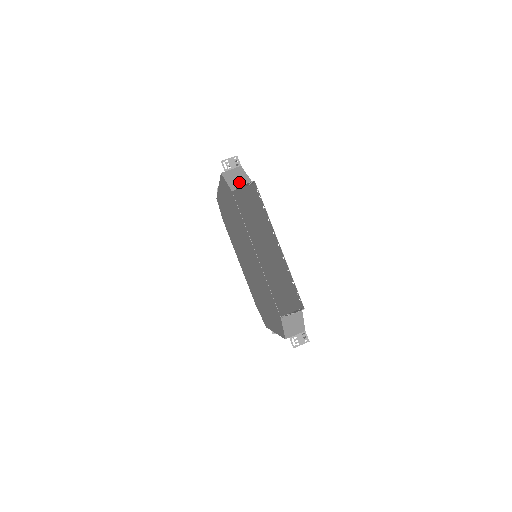
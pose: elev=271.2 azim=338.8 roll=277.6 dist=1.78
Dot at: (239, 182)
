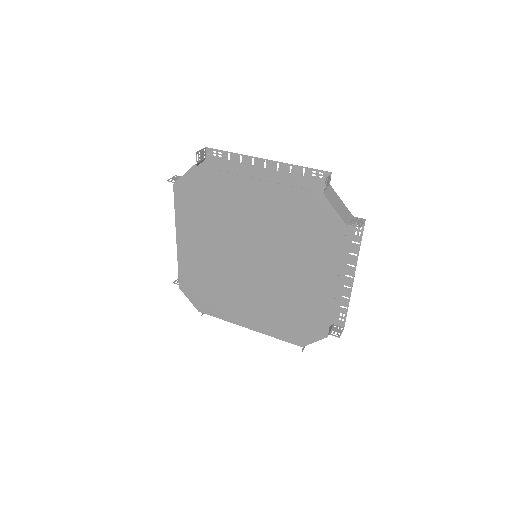
Dot at: (344, 213)
